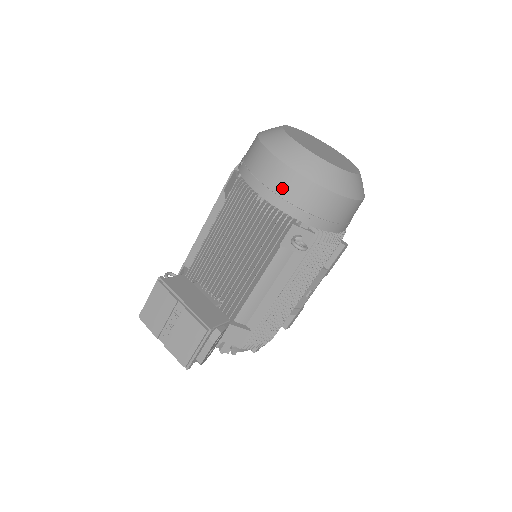
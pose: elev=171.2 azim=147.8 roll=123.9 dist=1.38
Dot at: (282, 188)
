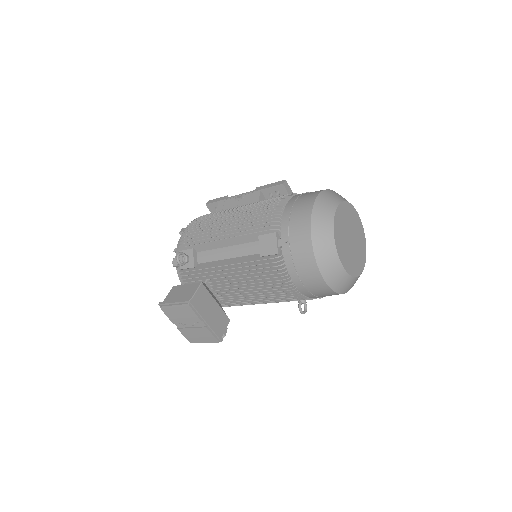
Dot at: (313, 288)
